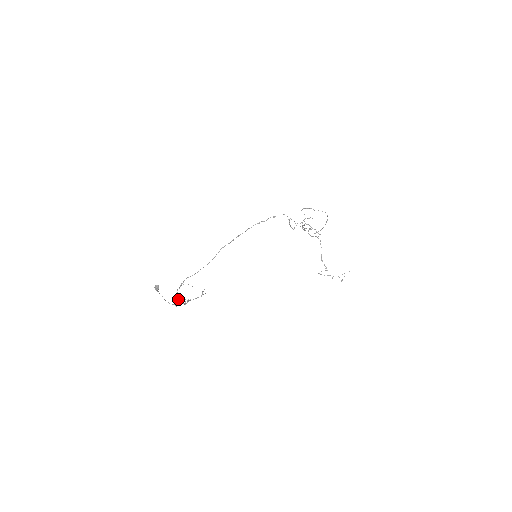
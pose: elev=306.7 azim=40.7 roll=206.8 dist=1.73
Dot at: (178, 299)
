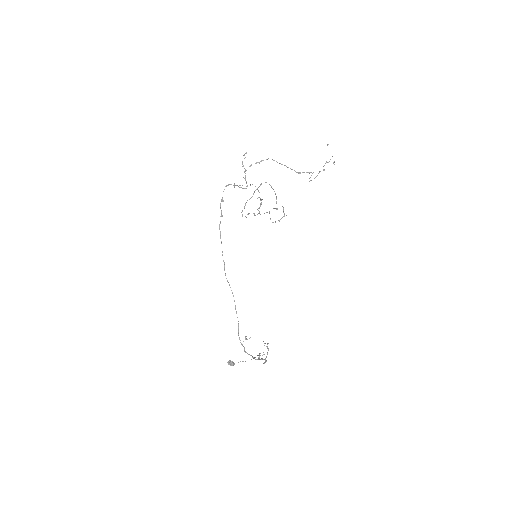
Dot at: (255, 359)
